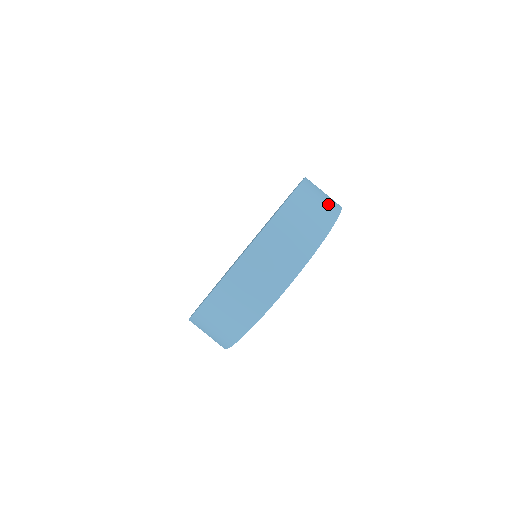
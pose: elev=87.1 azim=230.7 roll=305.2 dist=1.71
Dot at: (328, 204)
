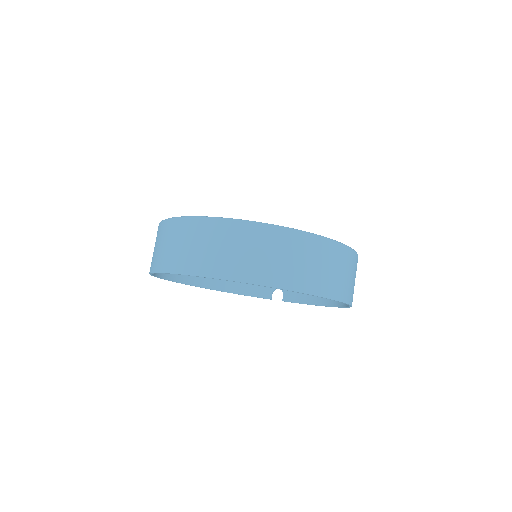
Dot at: occluded
